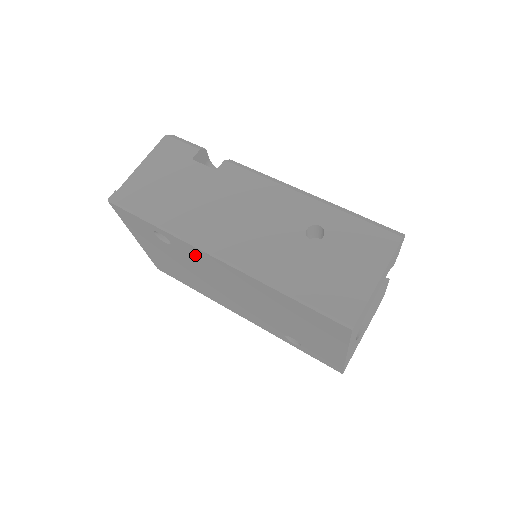
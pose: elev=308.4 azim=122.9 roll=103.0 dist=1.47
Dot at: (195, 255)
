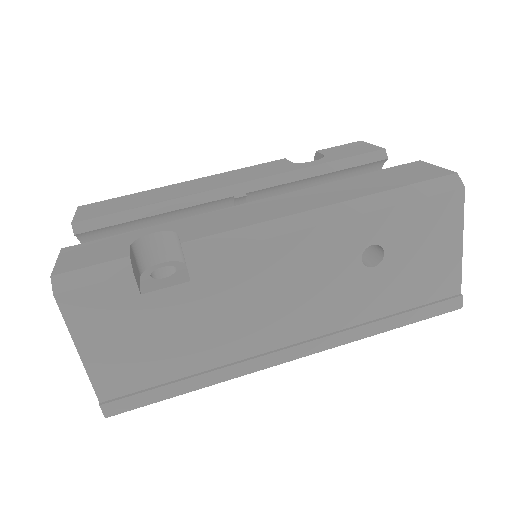
Dot at: occluded
